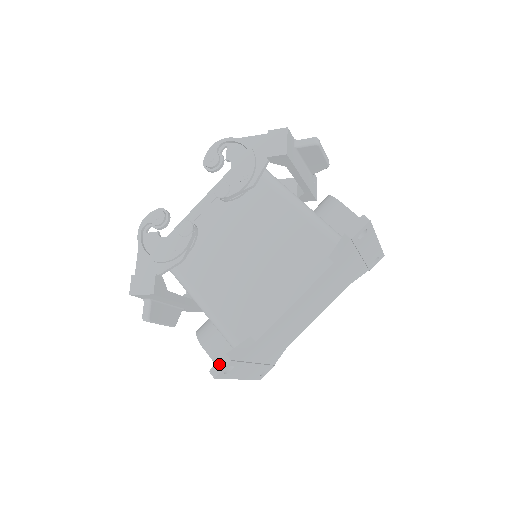
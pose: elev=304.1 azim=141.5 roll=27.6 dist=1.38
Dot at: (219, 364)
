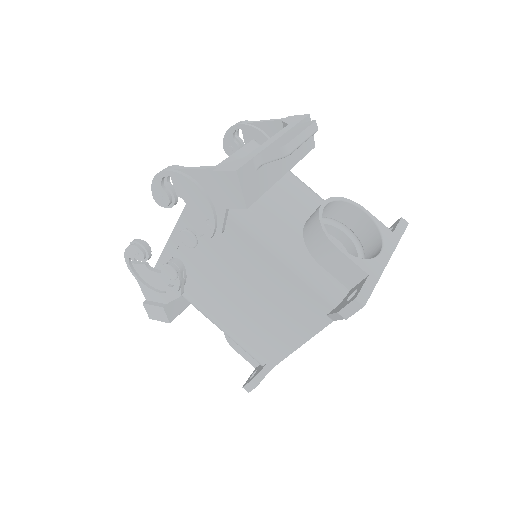
Dot at: (248, 386)
